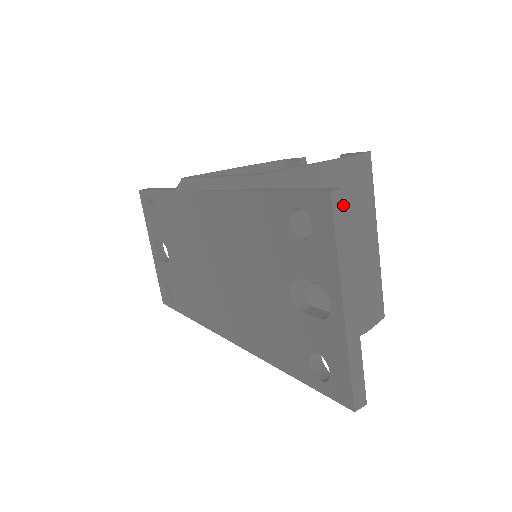
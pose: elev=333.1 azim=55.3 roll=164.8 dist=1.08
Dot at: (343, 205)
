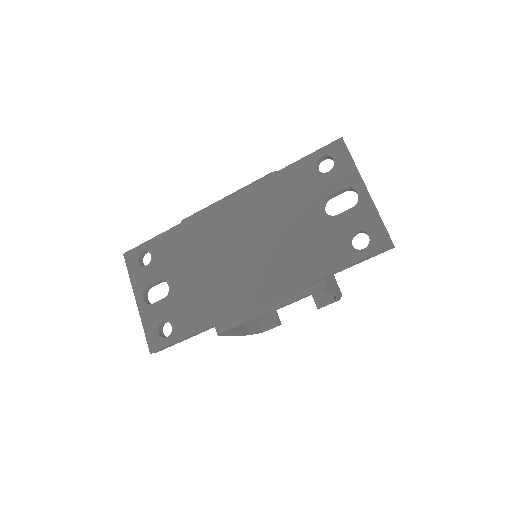
Dot at: occluded
